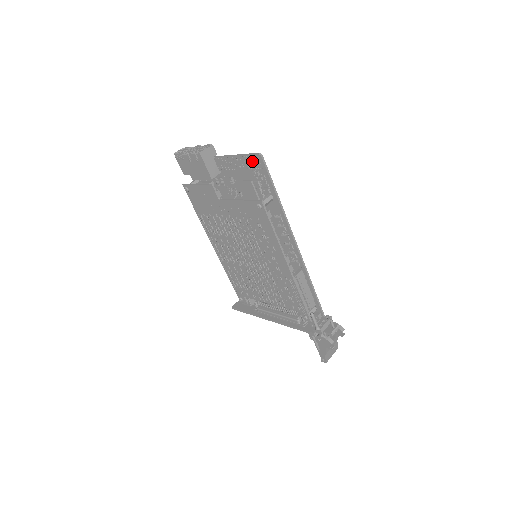
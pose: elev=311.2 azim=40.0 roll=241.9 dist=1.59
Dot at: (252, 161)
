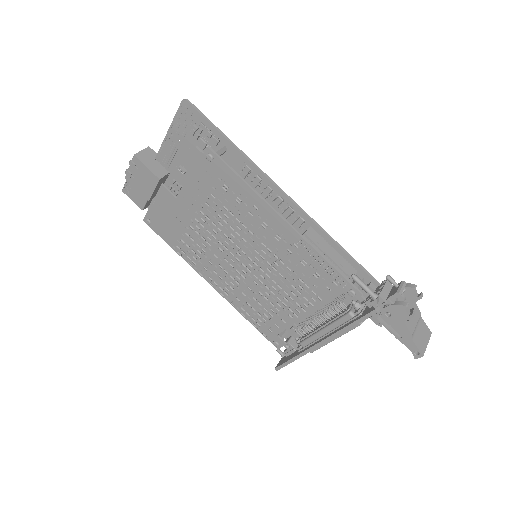
Dot at: (183, 118)
